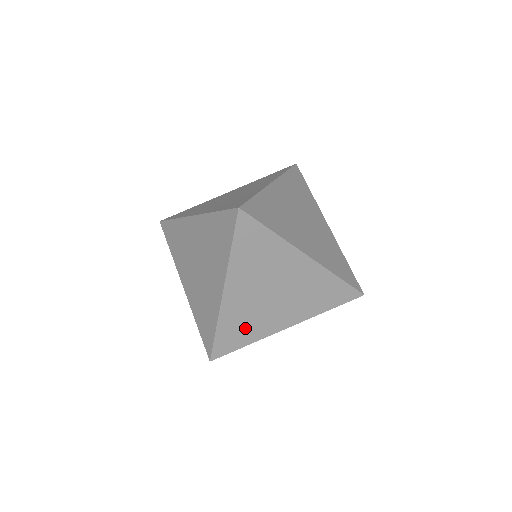
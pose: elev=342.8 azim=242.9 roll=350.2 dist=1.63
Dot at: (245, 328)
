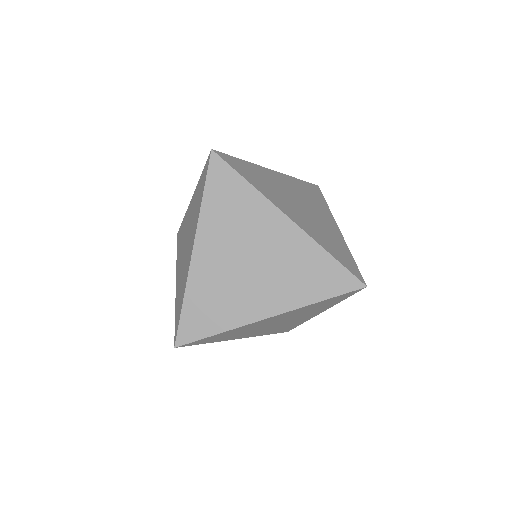
Dot at: (217, 307)
